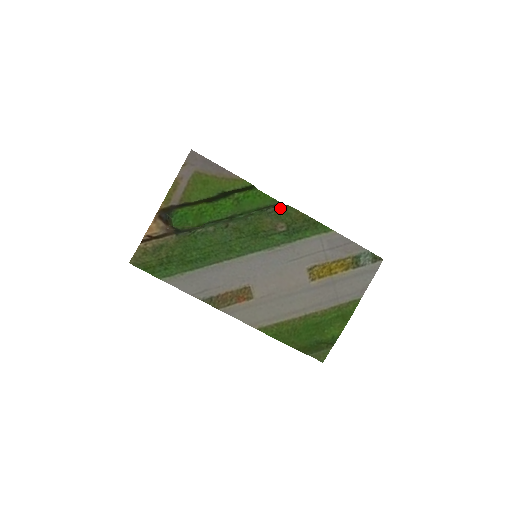
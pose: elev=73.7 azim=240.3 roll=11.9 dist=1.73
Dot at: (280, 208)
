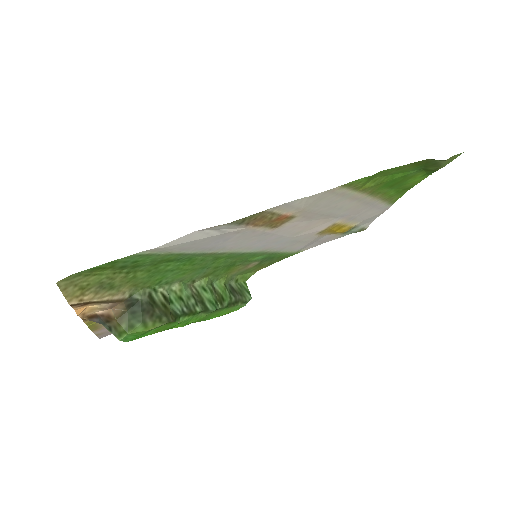
Dot at: (239, 281)
